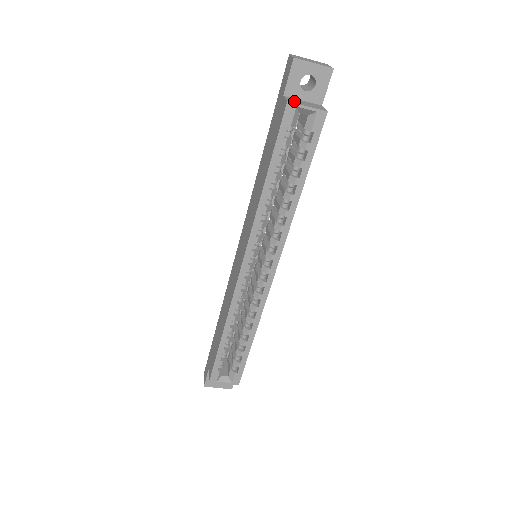
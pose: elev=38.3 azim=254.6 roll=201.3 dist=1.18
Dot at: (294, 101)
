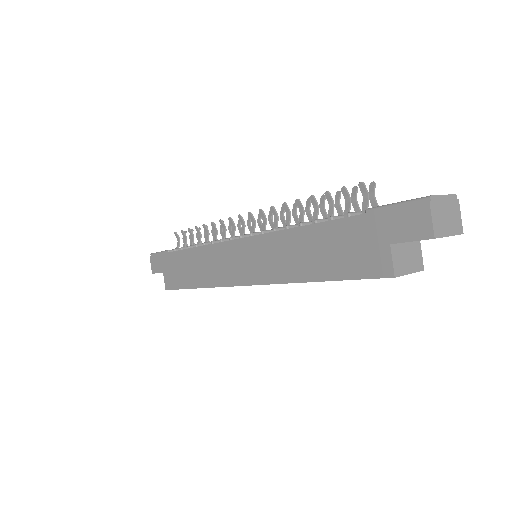
Dot at: (400, 265)
